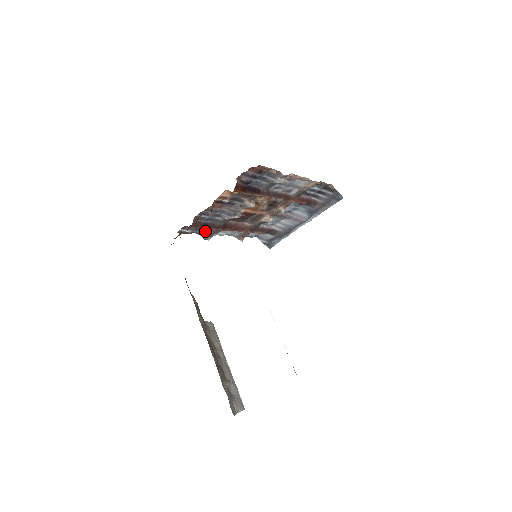
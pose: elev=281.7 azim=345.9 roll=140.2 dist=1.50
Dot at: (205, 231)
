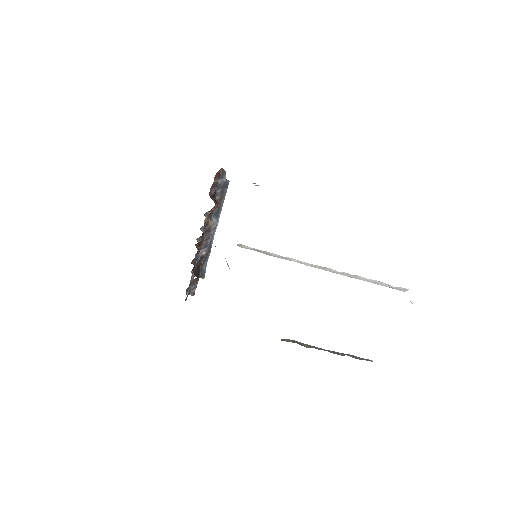
Dot at: (191, 285)
